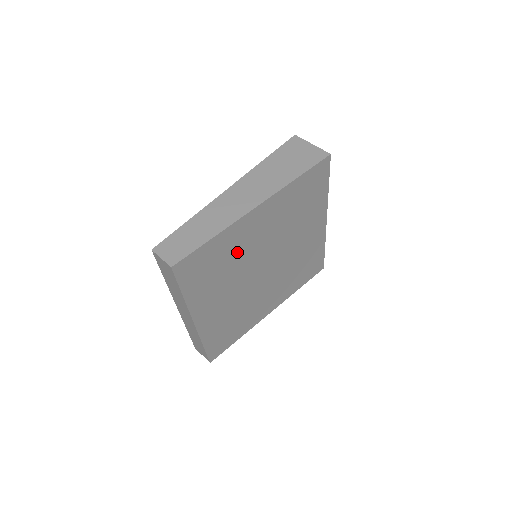
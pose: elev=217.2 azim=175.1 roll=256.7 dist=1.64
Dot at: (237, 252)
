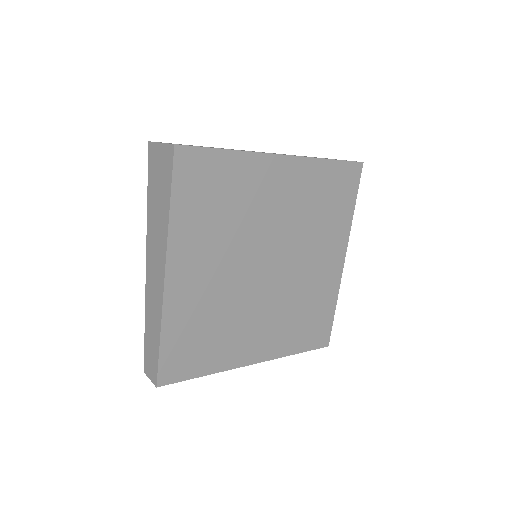
Dot at: (208, 306)
